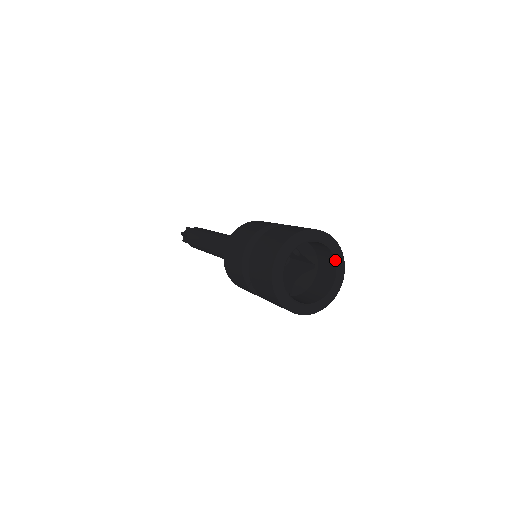
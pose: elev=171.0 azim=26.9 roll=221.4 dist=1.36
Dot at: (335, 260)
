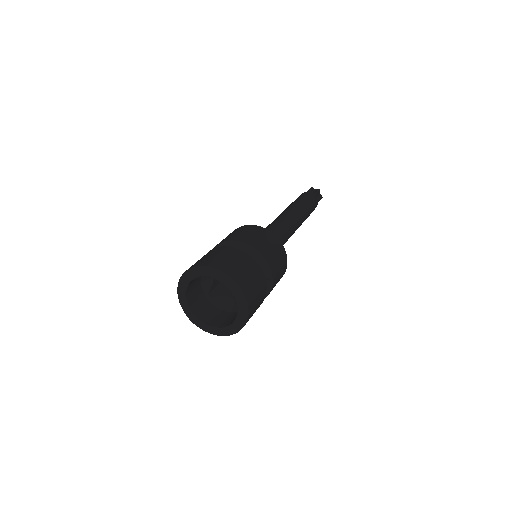
Dot at: (234, 320)
